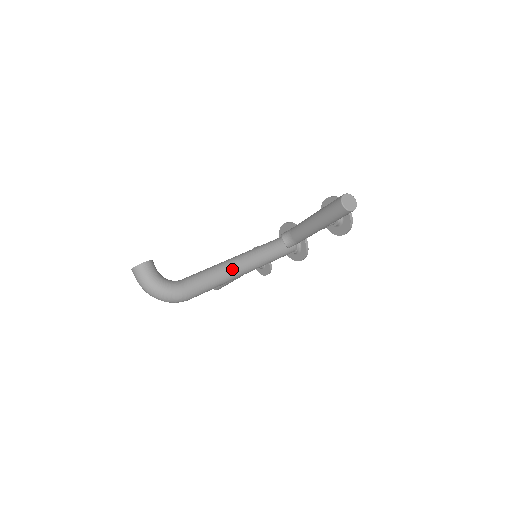
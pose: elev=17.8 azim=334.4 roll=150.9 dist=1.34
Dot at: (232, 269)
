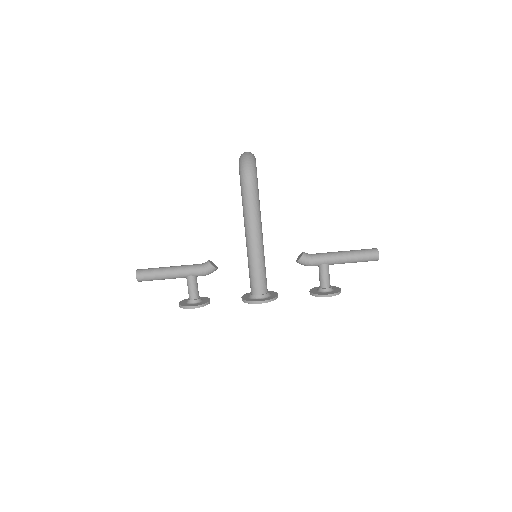
Dot at: occluded
